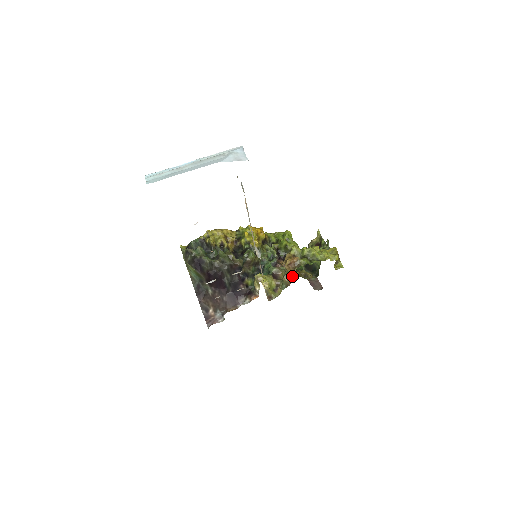
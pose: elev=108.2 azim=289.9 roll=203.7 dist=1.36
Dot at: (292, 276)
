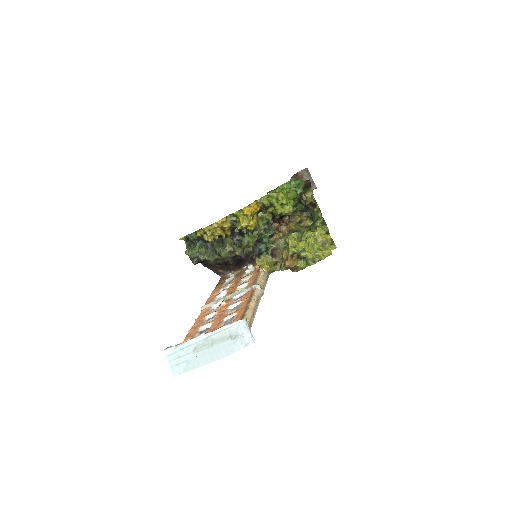
Dot at: occluded
